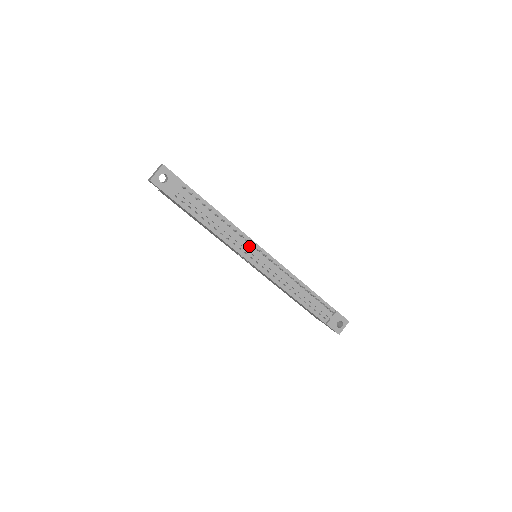
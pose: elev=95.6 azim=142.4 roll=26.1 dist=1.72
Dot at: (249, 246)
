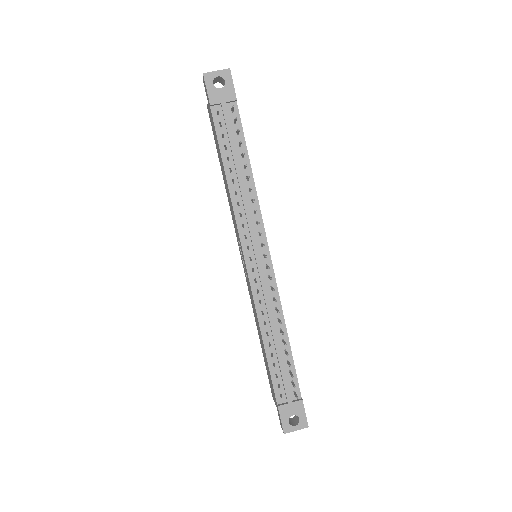
Dot at: (256, 232)
